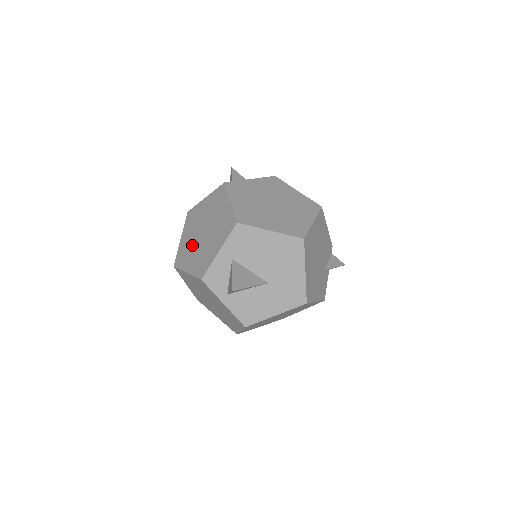
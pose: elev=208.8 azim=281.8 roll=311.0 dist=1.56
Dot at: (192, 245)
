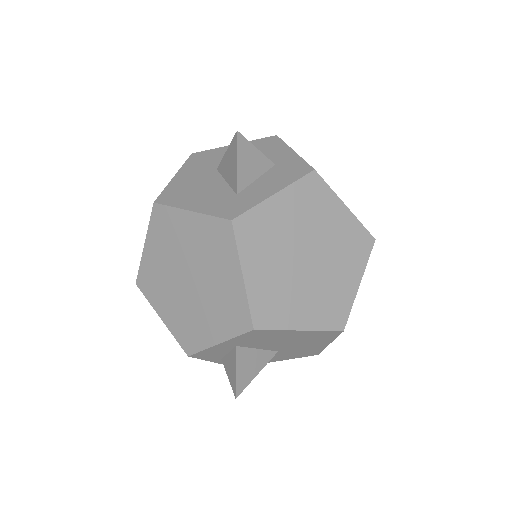
Dot at: (168, 282)
